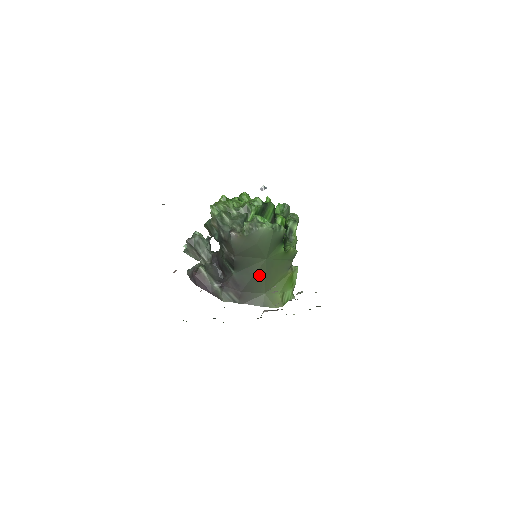
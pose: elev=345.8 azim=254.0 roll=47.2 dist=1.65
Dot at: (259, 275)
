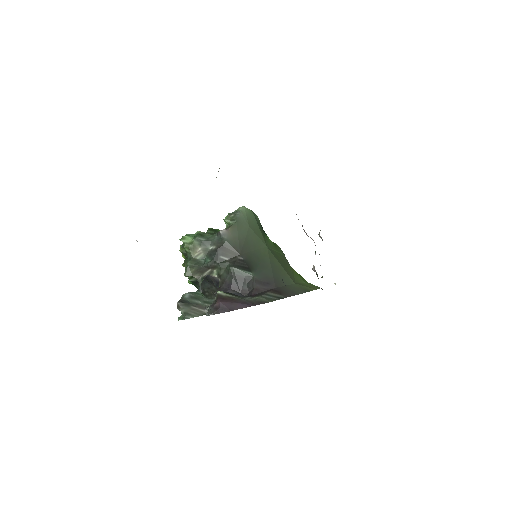
Dot at: (275, 265)
